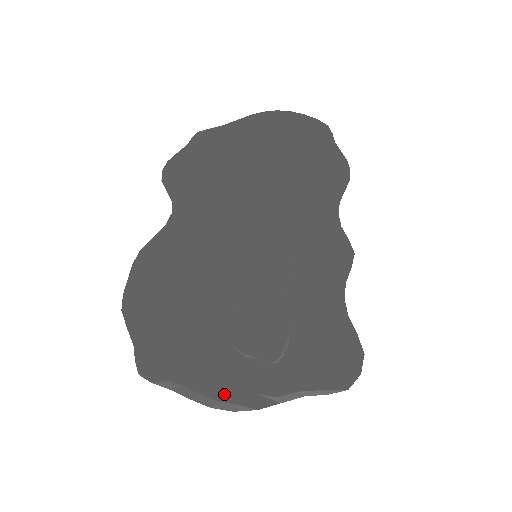
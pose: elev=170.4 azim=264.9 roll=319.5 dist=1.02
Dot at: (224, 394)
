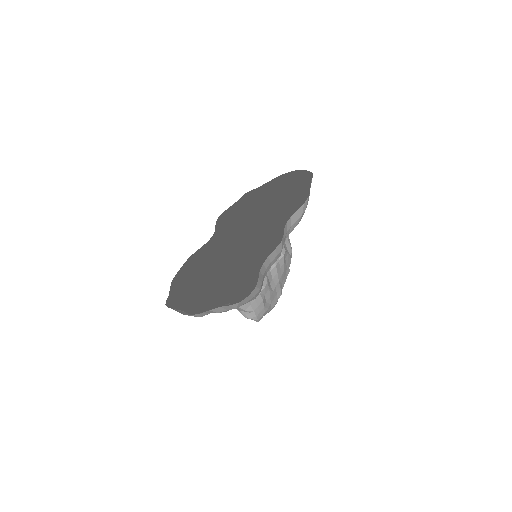
Dot at: occluded
